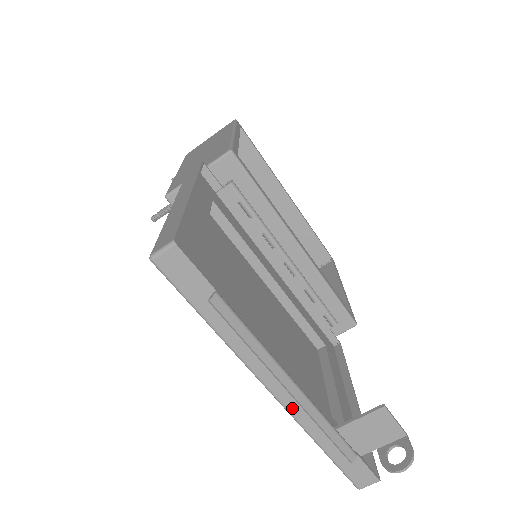
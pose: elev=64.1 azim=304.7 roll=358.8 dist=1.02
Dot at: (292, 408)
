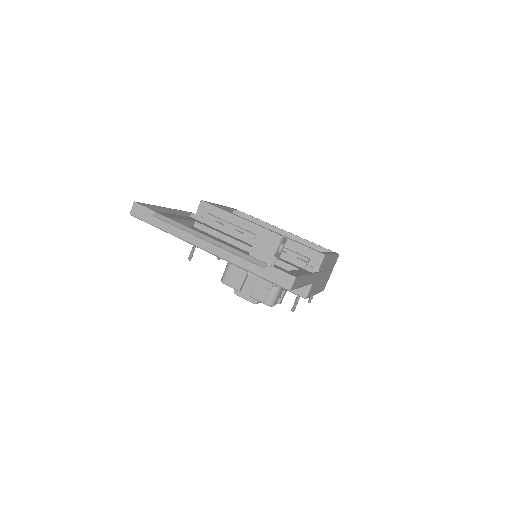
Dot at: (218, 253)
